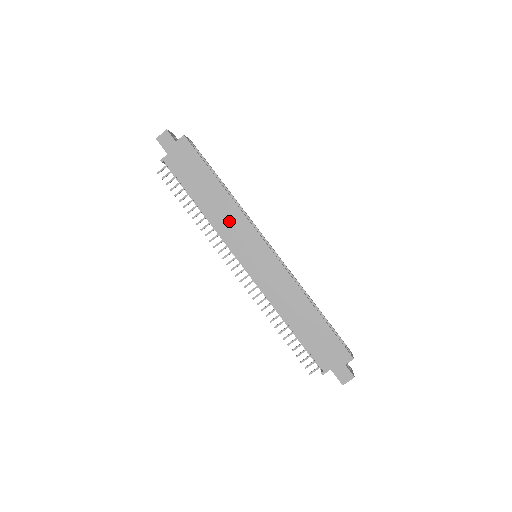
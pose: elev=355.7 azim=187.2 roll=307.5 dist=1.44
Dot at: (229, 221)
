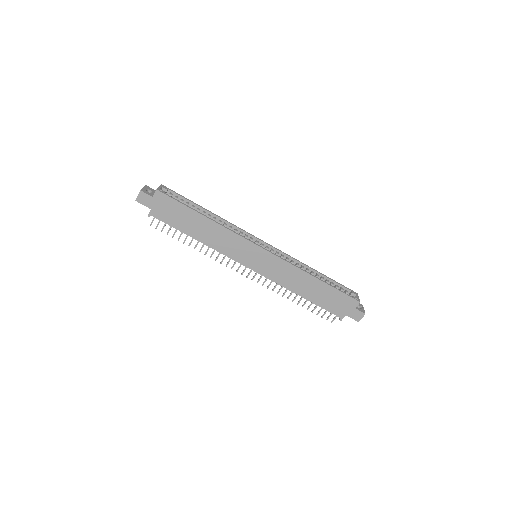
Dot at: (224, 241)
